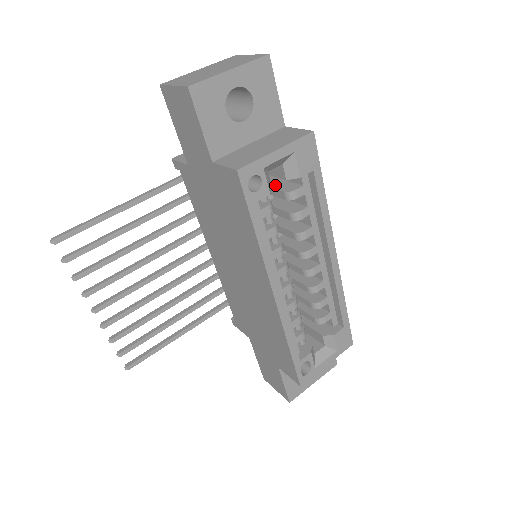
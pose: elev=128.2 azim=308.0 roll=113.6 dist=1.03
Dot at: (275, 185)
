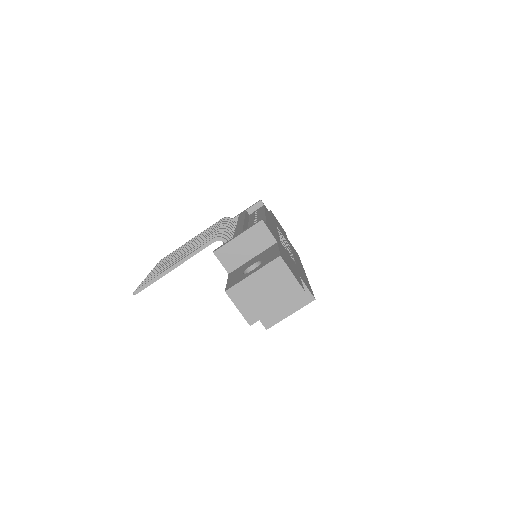
Dot at: occluded
